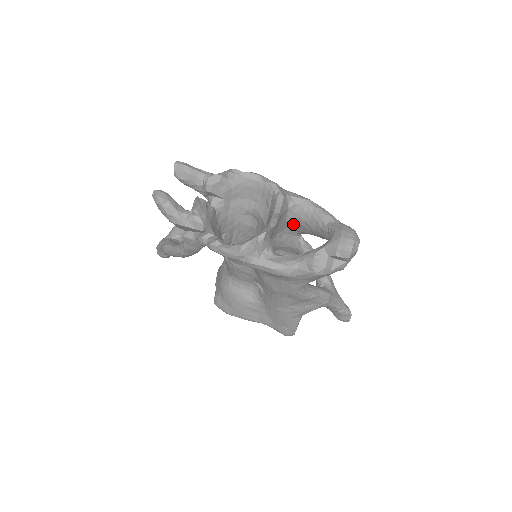
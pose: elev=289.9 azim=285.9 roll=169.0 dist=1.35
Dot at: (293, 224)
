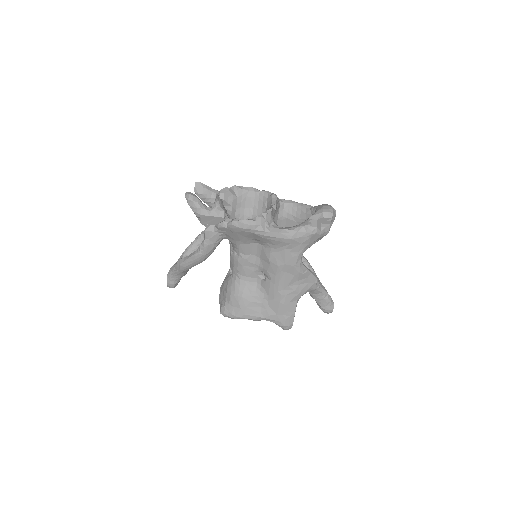
Dot at: (283, 222)
